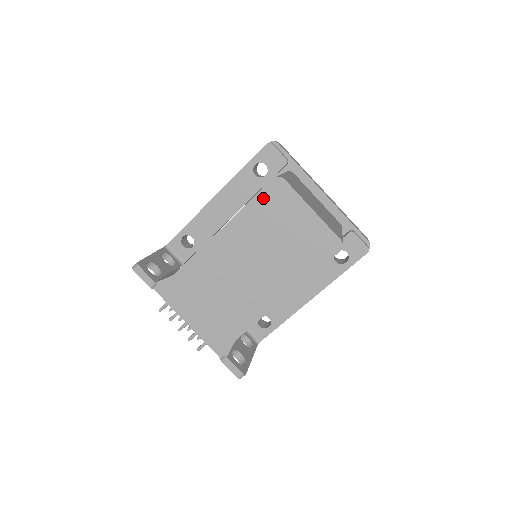
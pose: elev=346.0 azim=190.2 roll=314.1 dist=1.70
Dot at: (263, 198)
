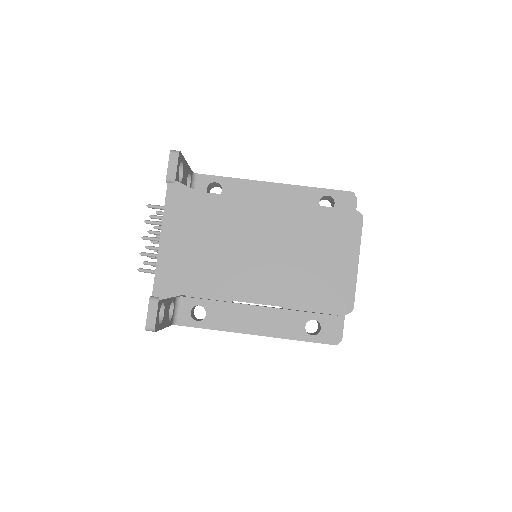
Dot at: (333, 215)
